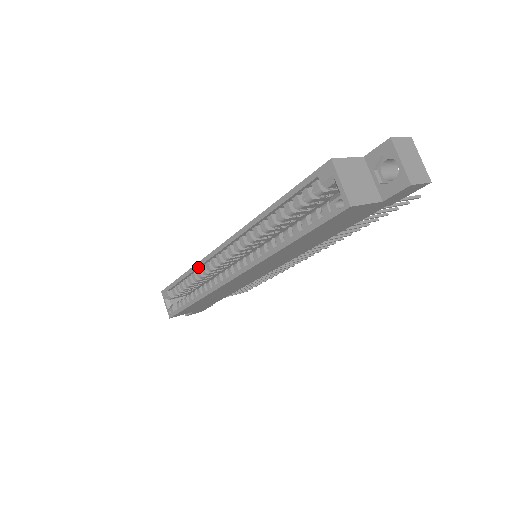
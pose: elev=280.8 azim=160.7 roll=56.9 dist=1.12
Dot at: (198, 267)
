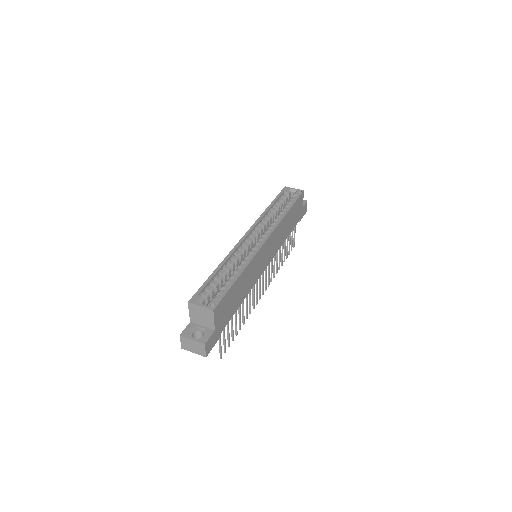
Dot at: (231, 255)
